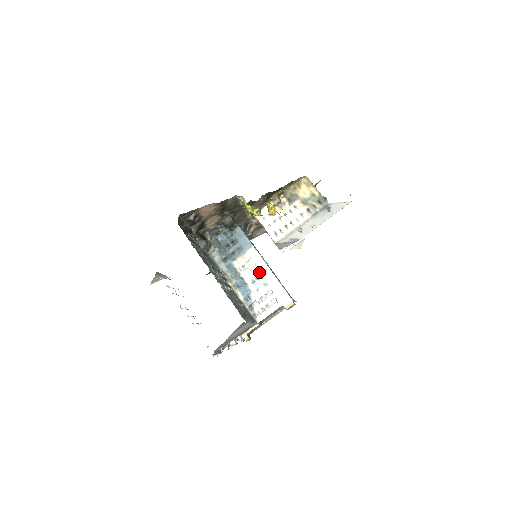
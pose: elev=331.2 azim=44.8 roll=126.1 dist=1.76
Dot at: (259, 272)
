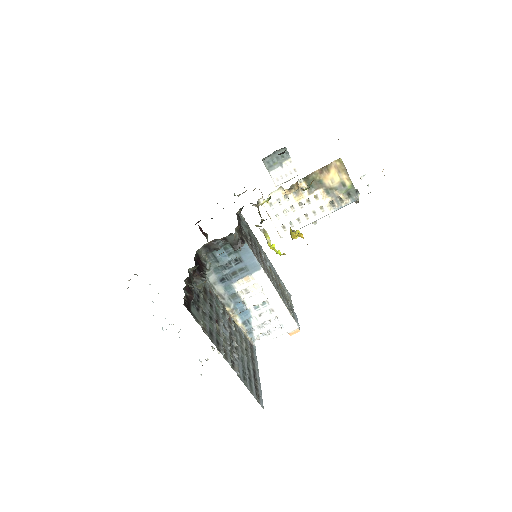
Dot at: (265, 298)
